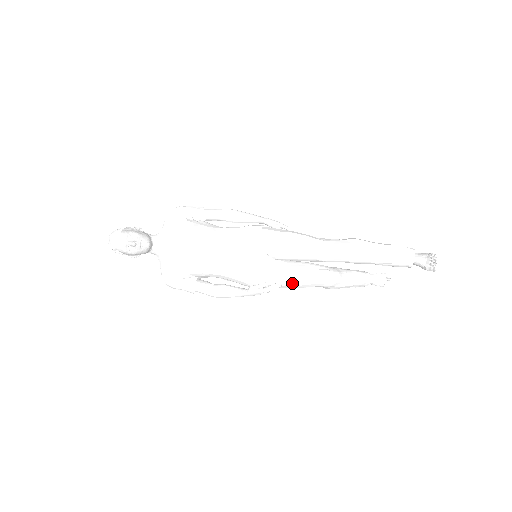
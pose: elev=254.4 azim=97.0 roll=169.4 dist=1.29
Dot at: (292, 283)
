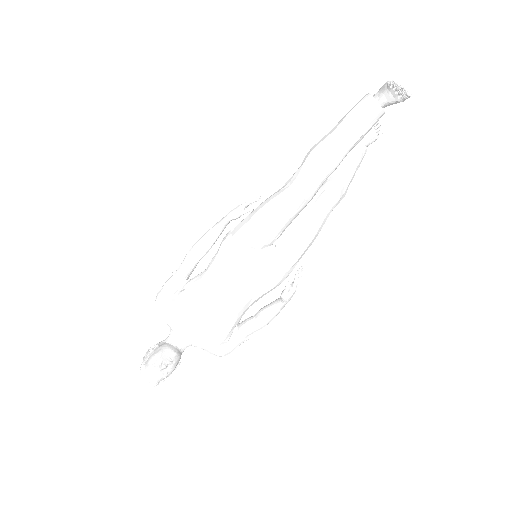
Dot at: (308, 242)
